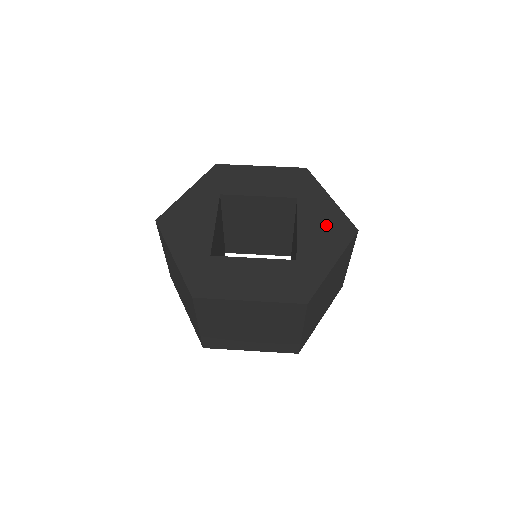
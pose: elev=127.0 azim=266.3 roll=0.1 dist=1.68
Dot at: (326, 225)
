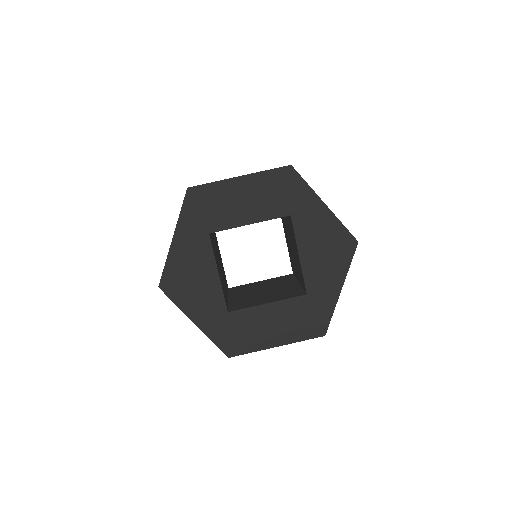
Dot at: (327, 245)
